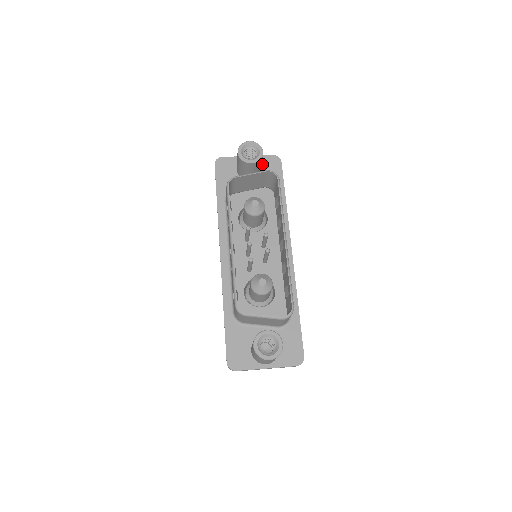
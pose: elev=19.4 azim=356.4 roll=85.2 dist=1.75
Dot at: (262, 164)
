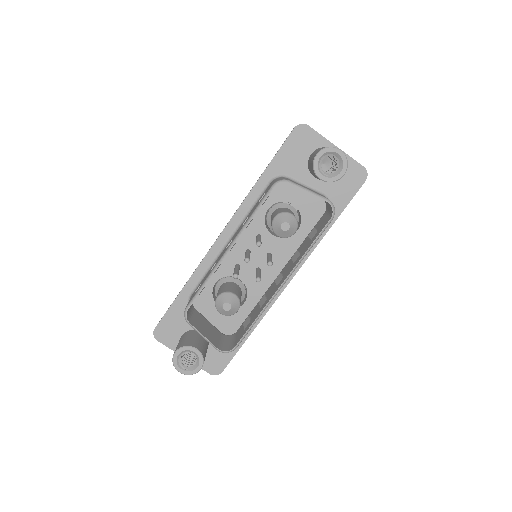
Dot at: occluded
